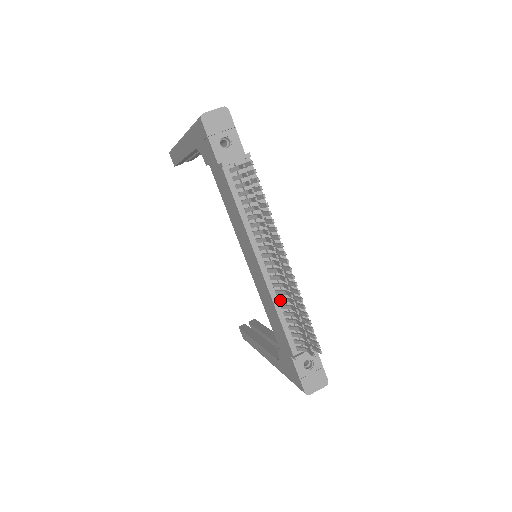
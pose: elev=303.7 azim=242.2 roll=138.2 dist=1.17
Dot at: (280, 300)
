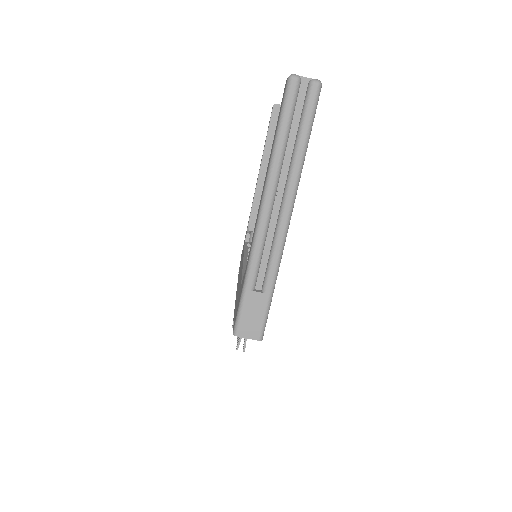
Dot at: occluded
